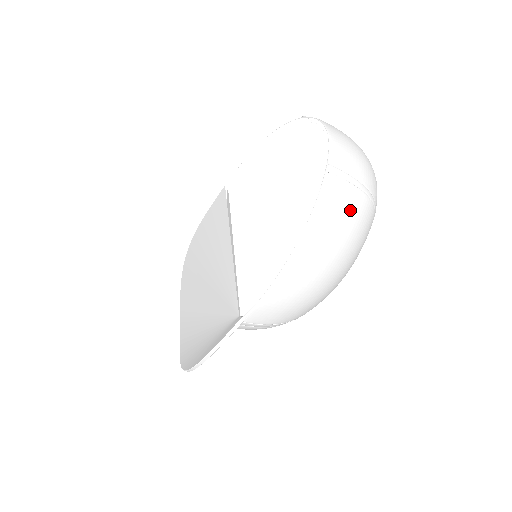
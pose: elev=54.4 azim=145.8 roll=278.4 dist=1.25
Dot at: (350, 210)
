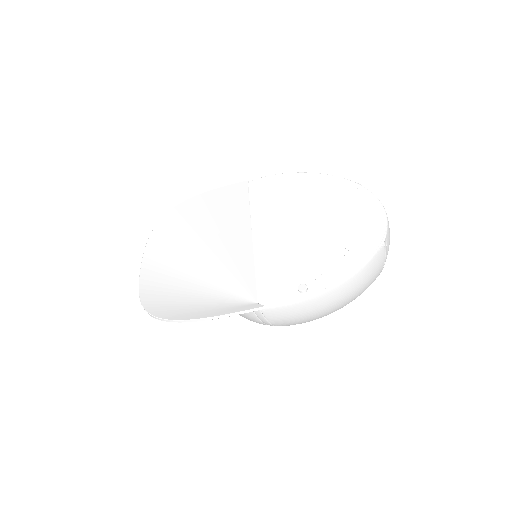
Dot at: (375, 275)
